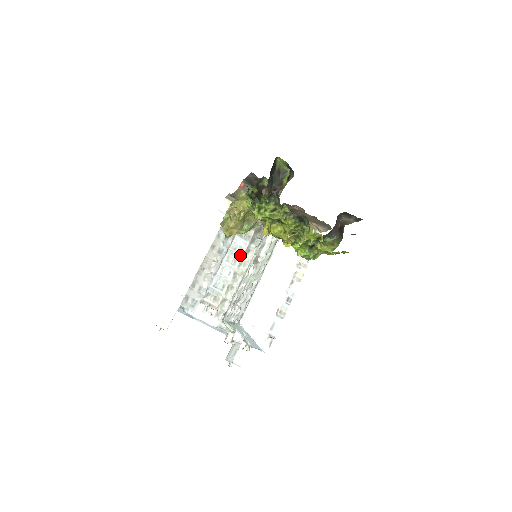
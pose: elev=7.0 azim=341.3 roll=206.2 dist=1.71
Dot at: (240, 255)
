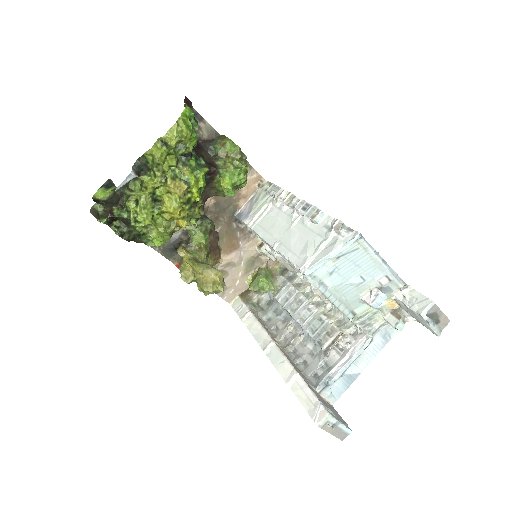
Dot at: (296, 294)
